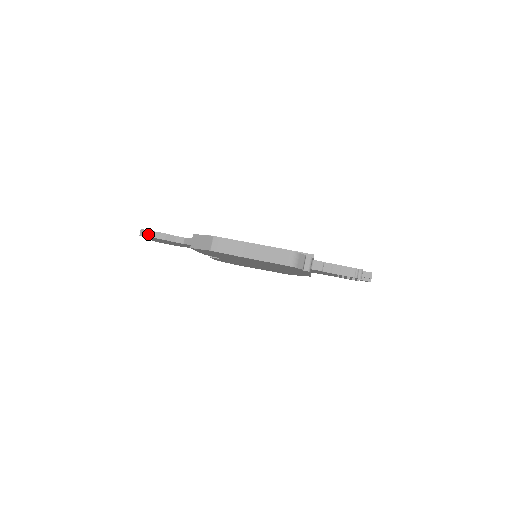
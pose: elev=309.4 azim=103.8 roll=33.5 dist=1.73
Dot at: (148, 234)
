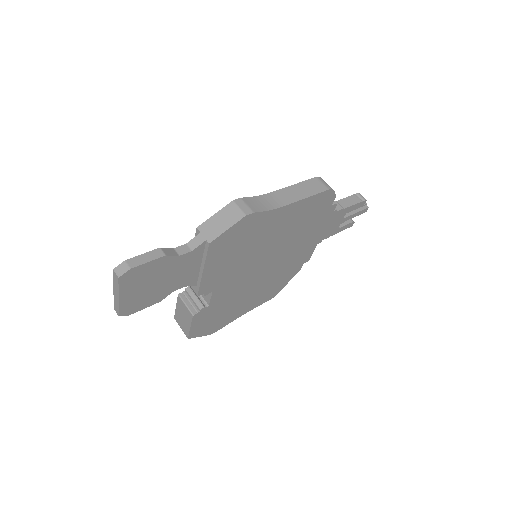
Dot at: (134, 263)
